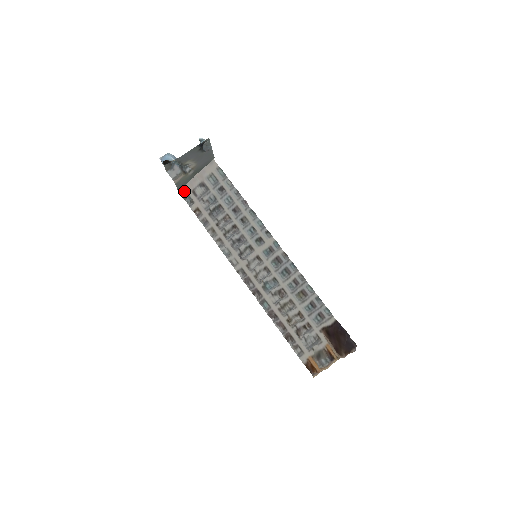
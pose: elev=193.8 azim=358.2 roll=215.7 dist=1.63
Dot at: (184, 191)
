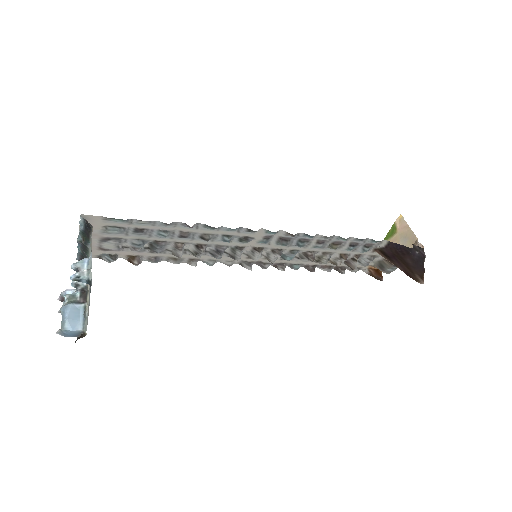
Dot at: occluded
